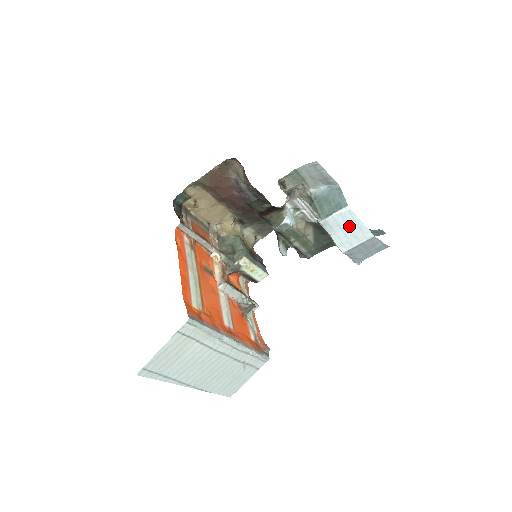
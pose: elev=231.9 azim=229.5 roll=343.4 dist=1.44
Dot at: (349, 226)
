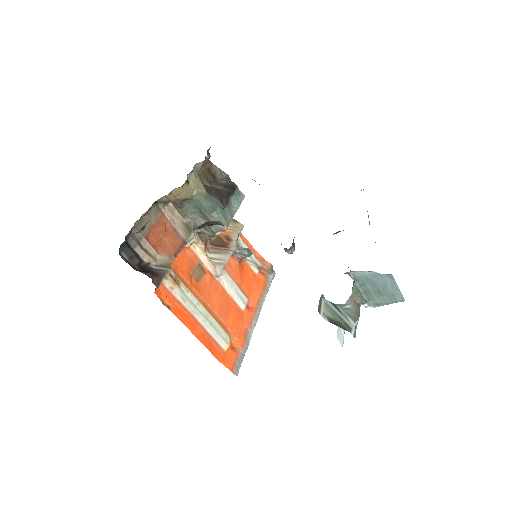
Dot at: occluded
